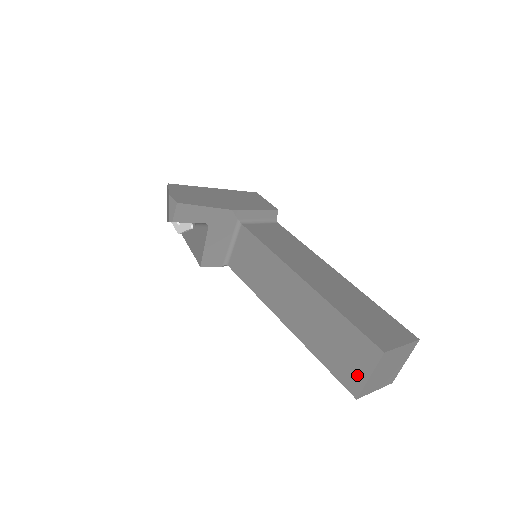
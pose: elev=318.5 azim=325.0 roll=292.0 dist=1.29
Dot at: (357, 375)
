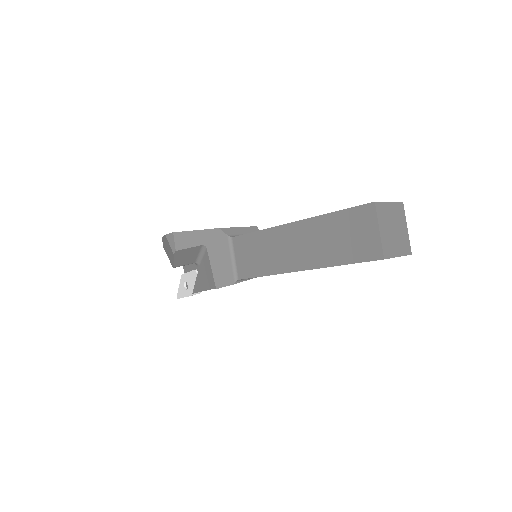
Dot at: (371, 241)
